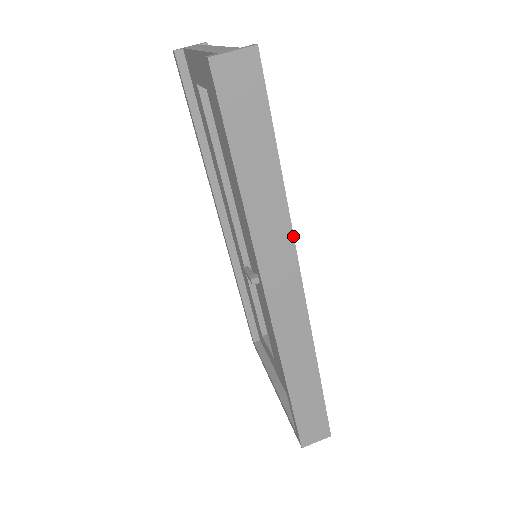
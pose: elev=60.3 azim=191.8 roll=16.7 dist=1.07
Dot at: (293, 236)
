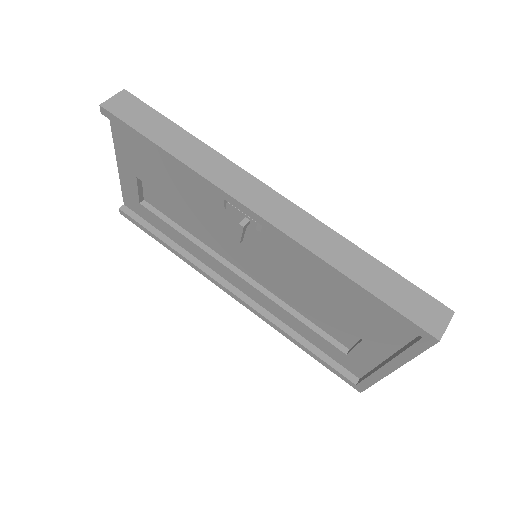
Dot at: (232, 162)
